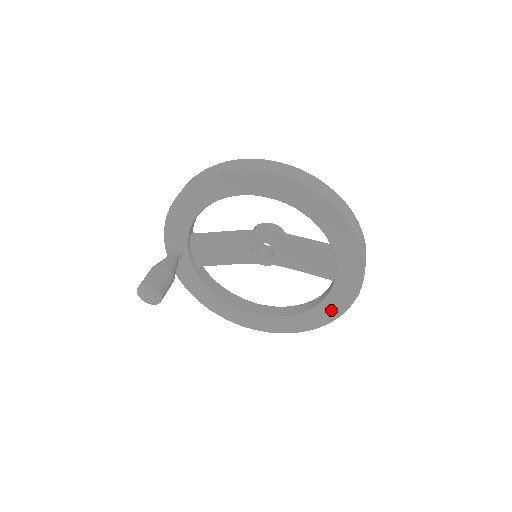
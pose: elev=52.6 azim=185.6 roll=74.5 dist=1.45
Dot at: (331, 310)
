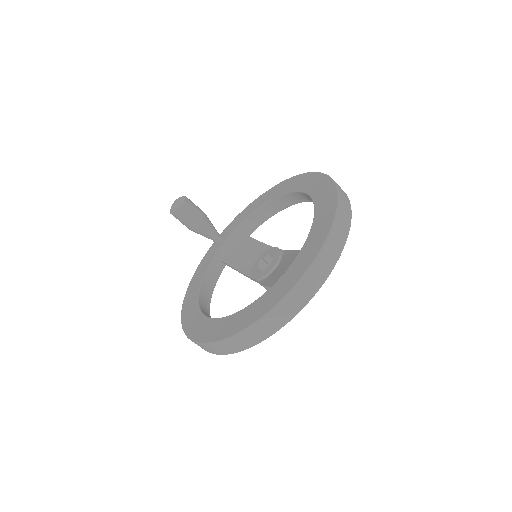
Dot at: (248, 316)
